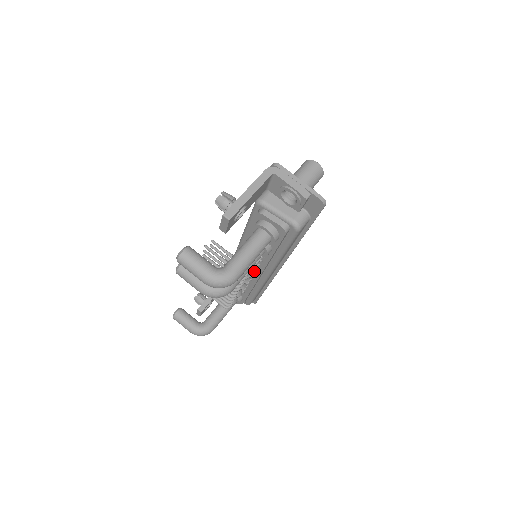
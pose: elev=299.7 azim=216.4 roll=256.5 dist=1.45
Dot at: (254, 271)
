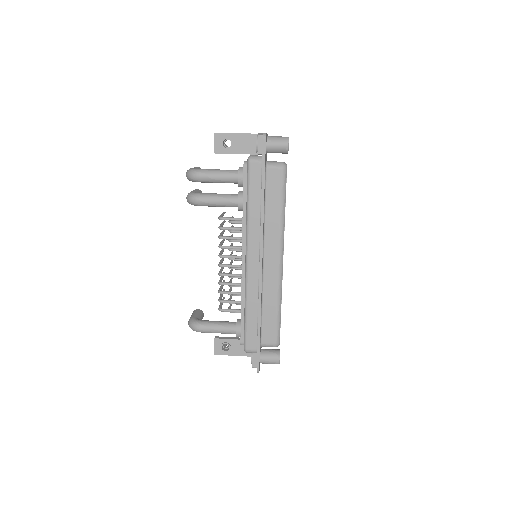
Dot at: (240, 248)
